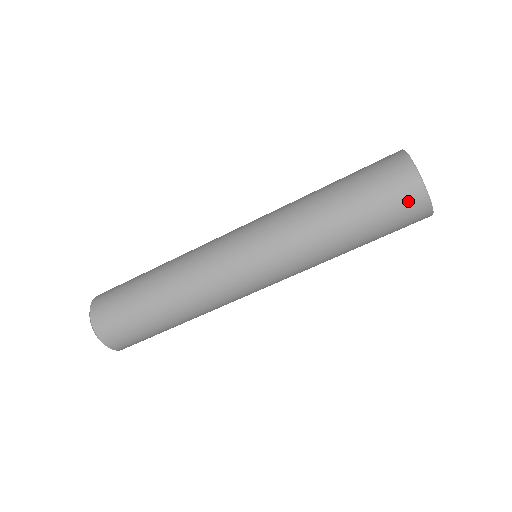
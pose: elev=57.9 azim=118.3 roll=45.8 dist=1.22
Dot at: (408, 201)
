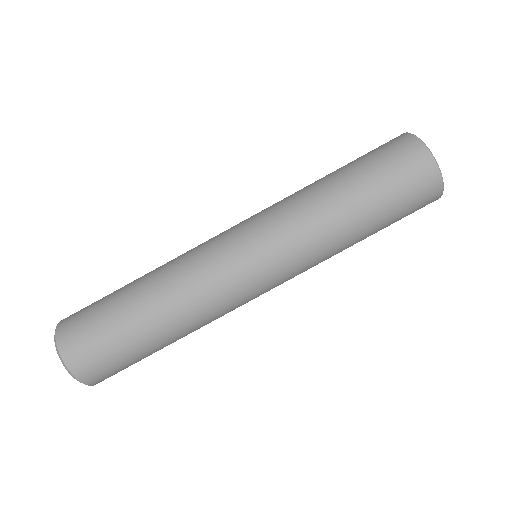
Dot at: (418, 172)
